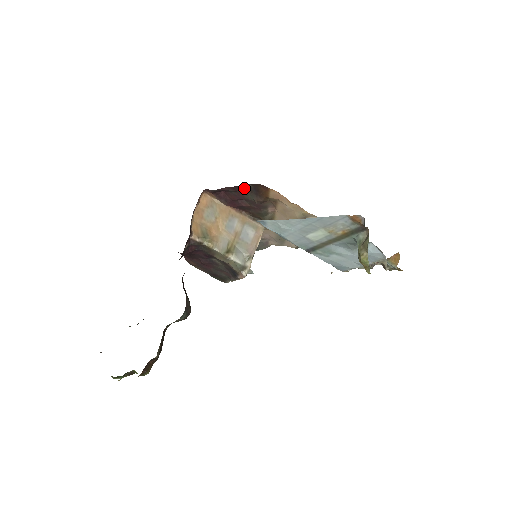
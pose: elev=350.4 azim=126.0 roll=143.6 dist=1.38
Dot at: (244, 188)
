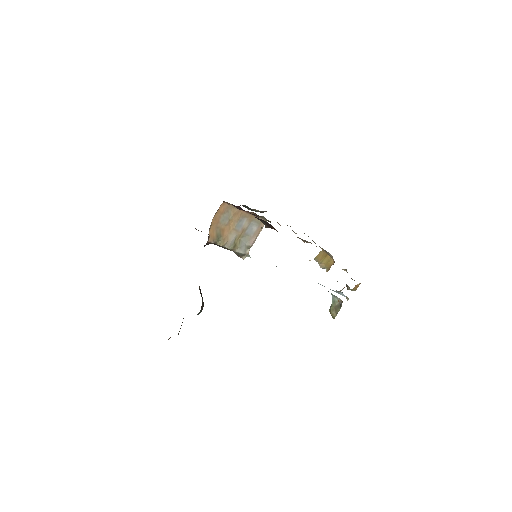
Dot at: occluded
